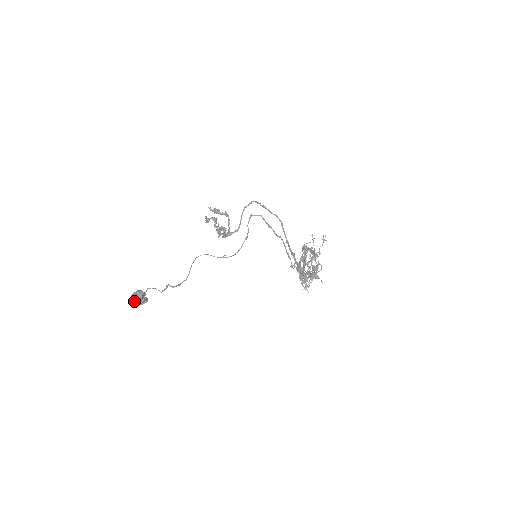
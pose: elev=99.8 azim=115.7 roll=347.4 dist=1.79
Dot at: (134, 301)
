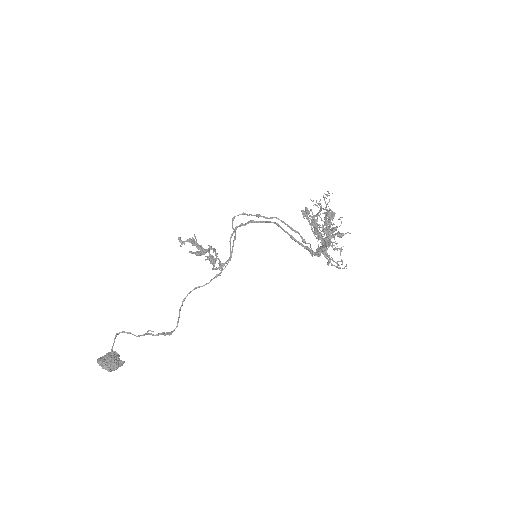
Dot at: (102, 362)
